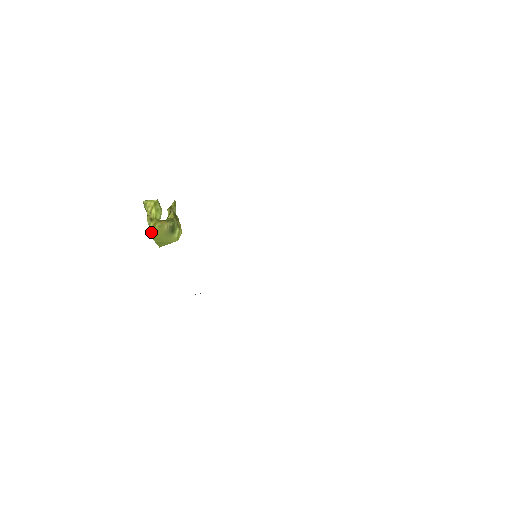
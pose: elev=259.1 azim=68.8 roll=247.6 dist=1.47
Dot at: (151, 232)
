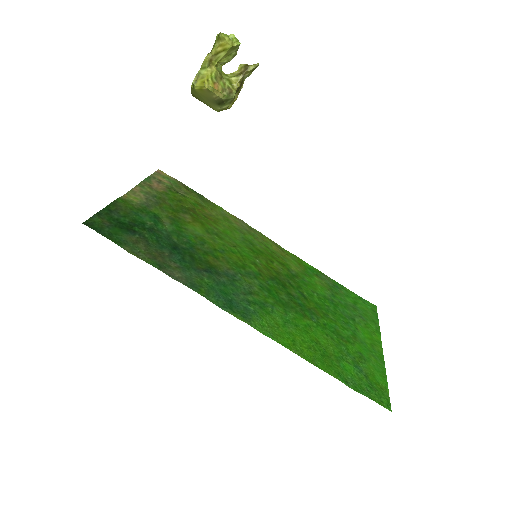
Dot at: (194, 83)
